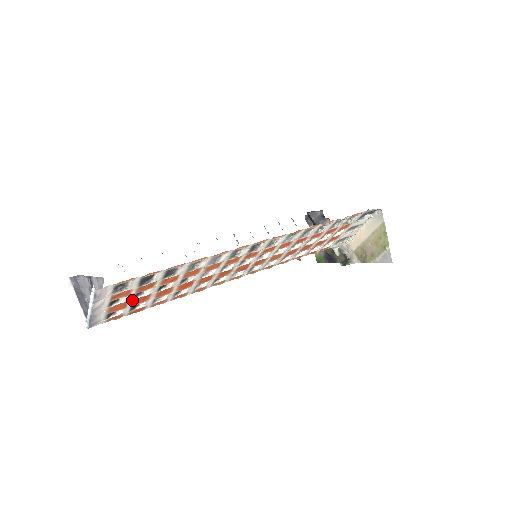
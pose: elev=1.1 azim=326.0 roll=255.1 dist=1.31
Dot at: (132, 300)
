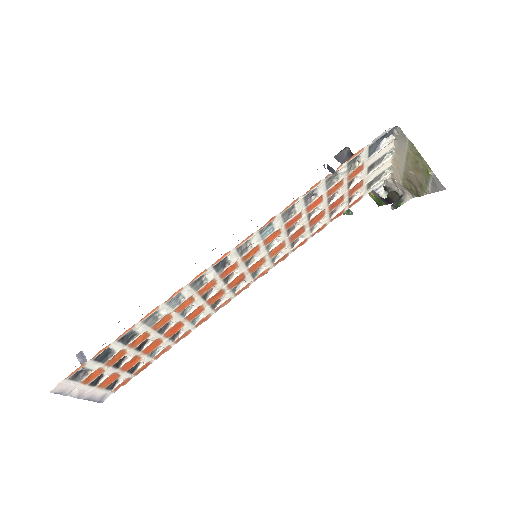
Dot at: (118, 370)
